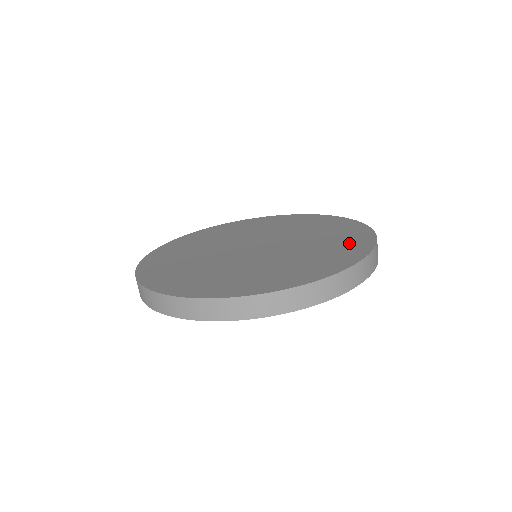
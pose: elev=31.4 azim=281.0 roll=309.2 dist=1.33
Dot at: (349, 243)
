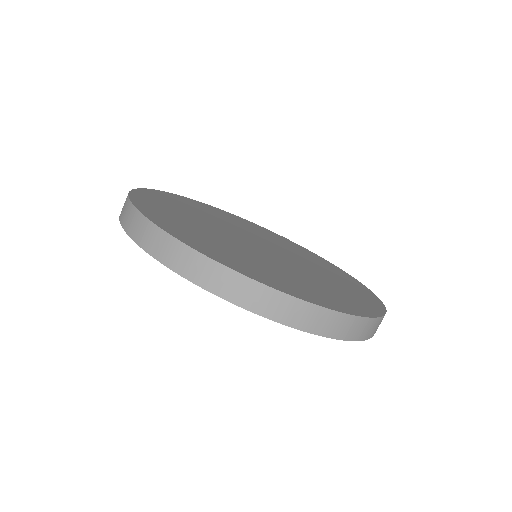
Dot at: (358, 290)
